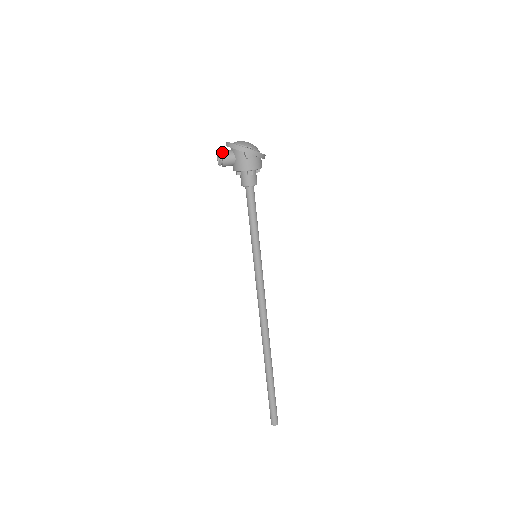
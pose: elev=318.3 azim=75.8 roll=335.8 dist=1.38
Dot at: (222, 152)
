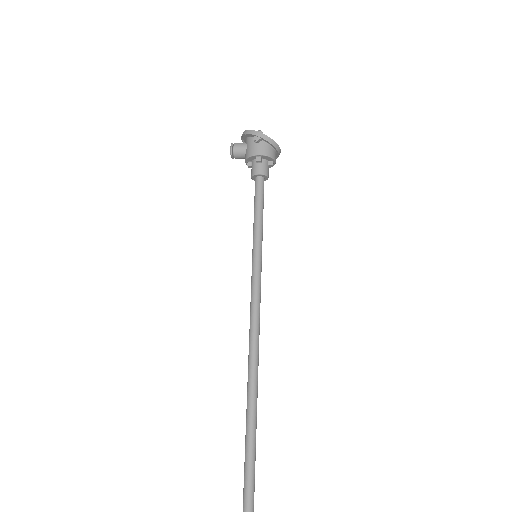
Dot at: (235, 143)
